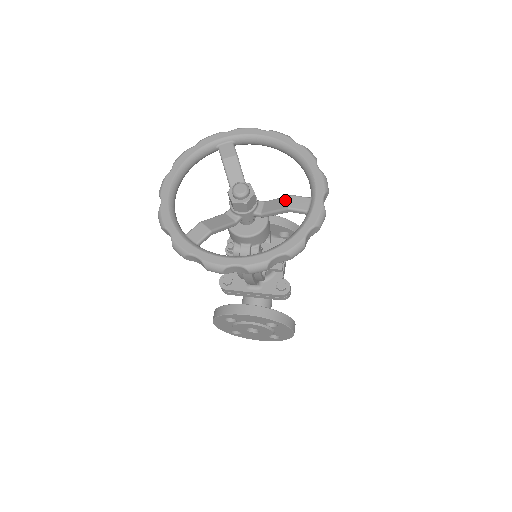
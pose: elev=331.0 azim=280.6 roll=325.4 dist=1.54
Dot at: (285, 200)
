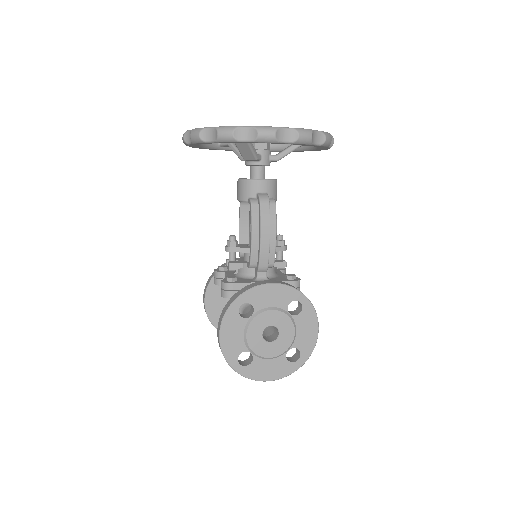
Dot at: occluded
